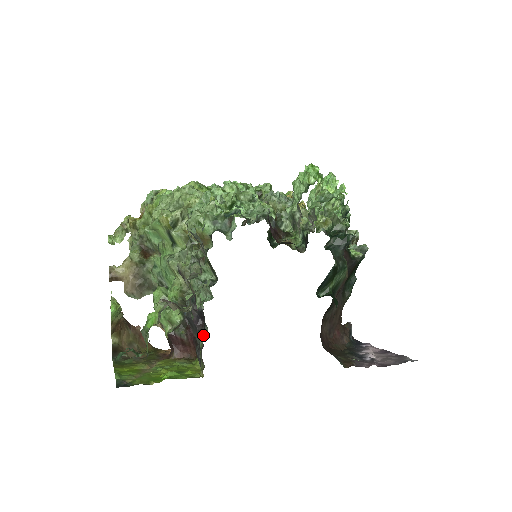
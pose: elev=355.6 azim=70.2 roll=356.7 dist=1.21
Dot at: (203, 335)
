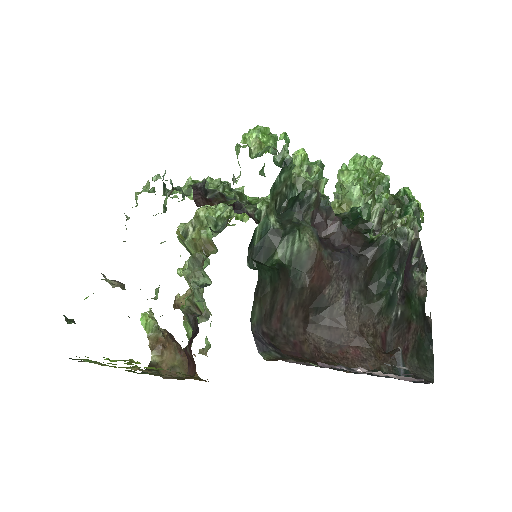
Dot at: occluded
